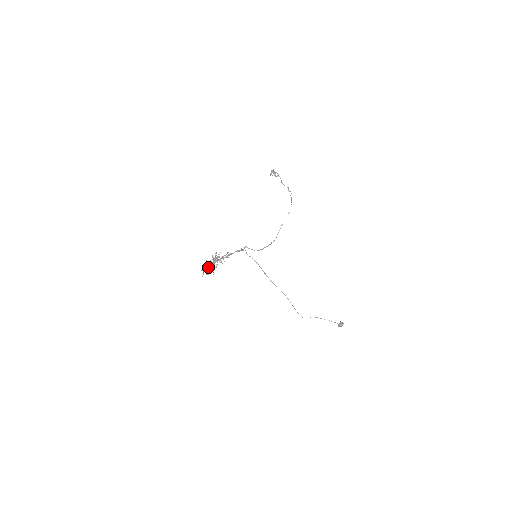
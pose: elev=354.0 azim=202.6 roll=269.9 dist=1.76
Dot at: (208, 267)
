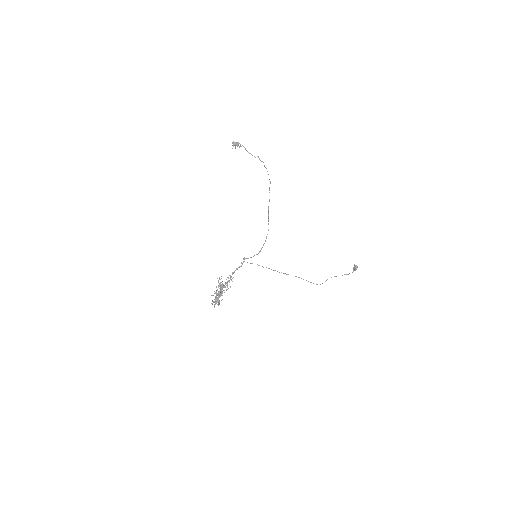
Dot at: (217, 299)
